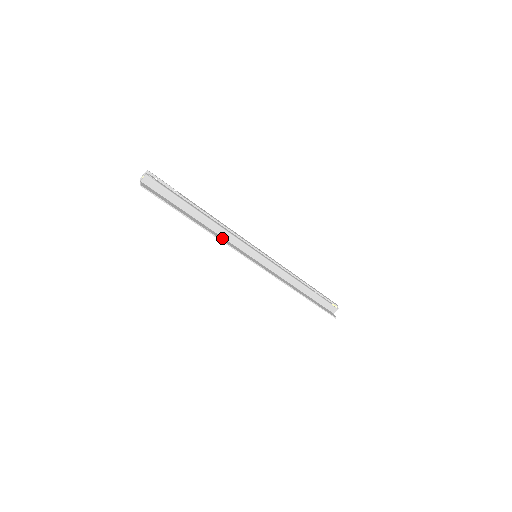
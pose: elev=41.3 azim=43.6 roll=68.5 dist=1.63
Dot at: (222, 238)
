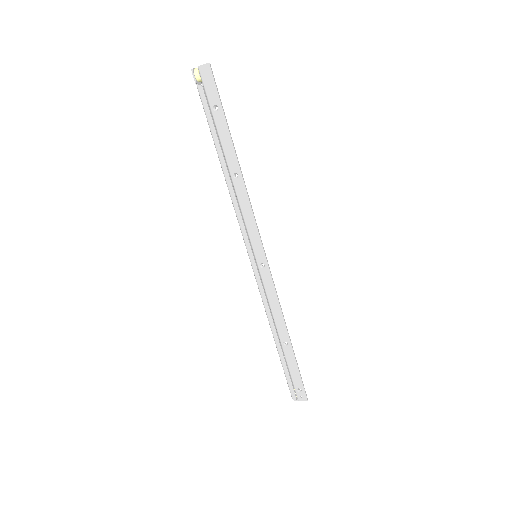
Dot at: (242, 201)
